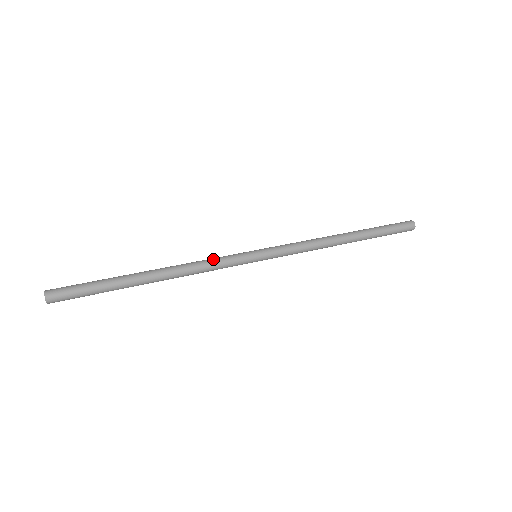
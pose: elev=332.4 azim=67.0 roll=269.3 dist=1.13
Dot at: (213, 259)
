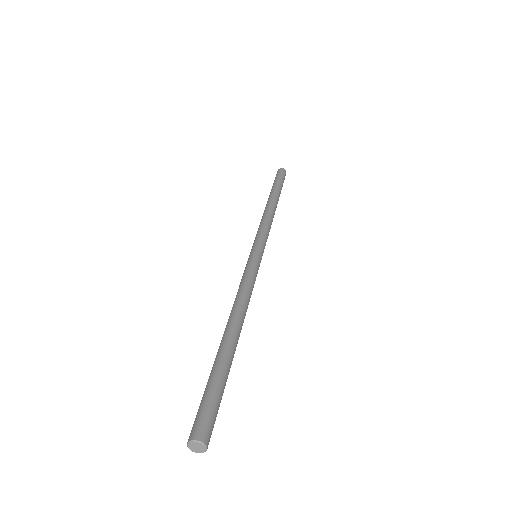
Dot at: (244, 280)
